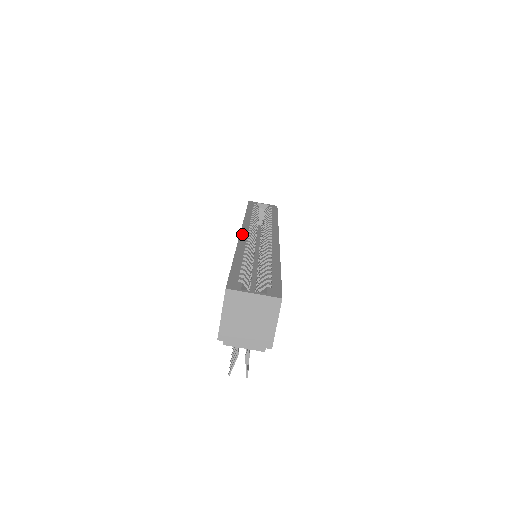
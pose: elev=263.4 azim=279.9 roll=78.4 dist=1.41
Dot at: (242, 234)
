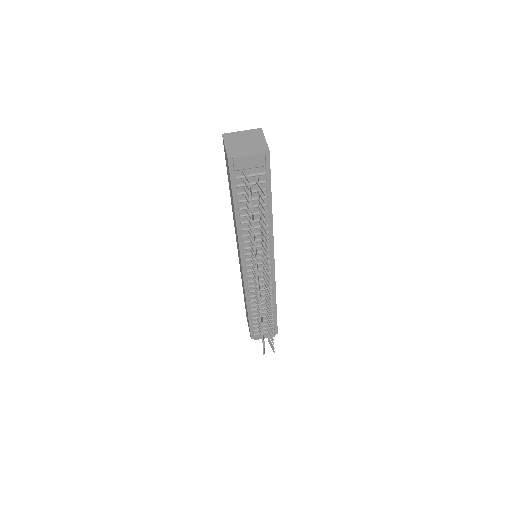
Dot at: occluded
